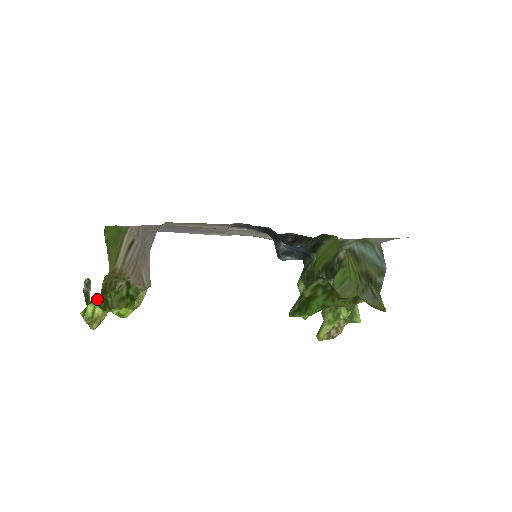
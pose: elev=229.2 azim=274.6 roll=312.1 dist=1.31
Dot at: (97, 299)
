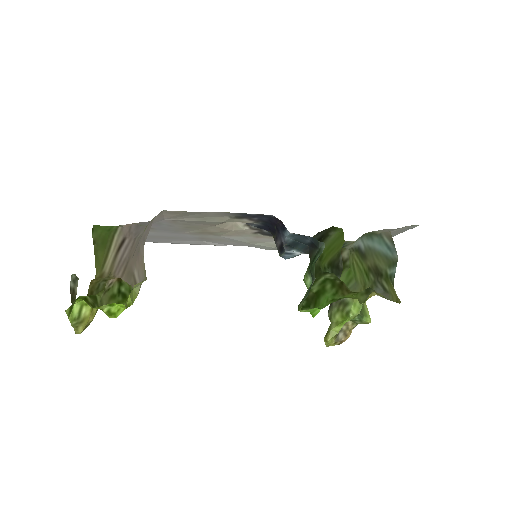
Dot at: (85, 296)
